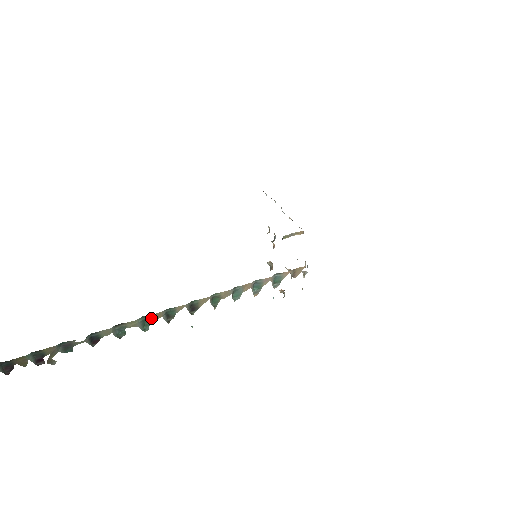
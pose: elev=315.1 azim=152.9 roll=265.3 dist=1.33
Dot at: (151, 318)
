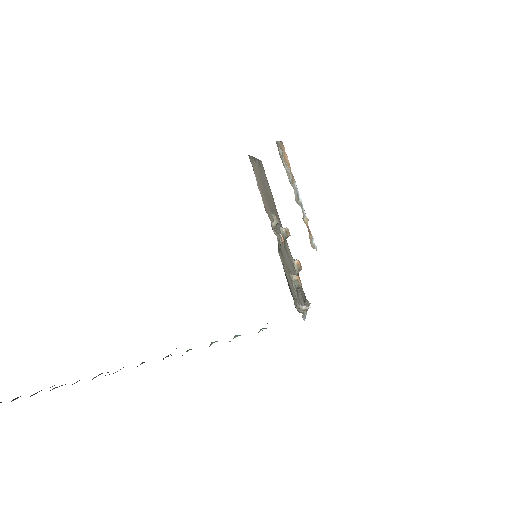
Dot at: occluded
